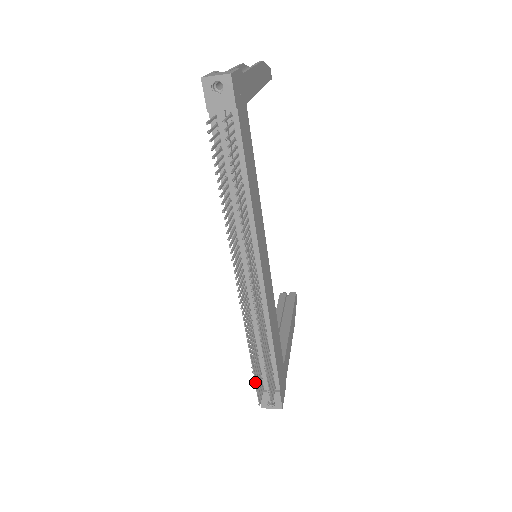
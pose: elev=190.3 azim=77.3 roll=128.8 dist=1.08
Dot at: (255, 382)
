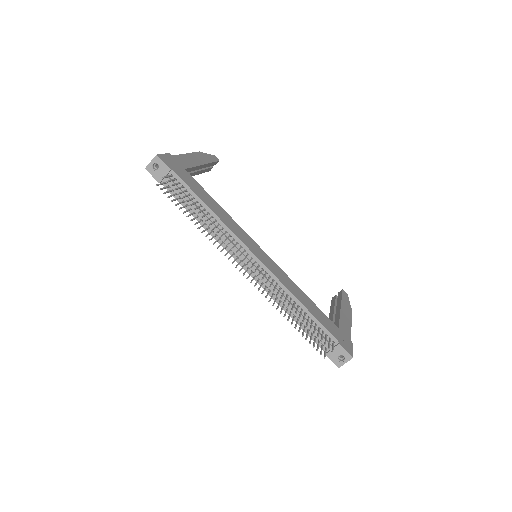
Dot at: (306, 339)
